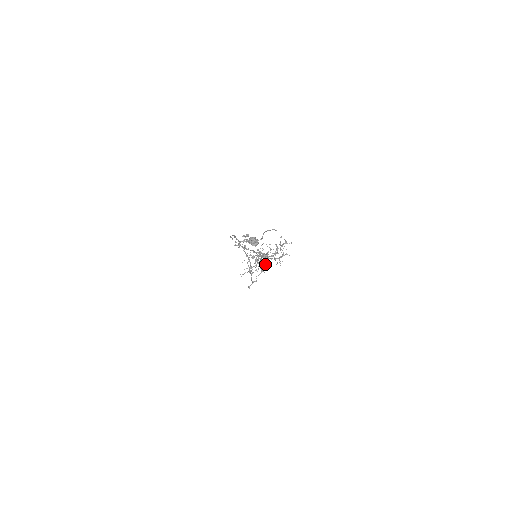
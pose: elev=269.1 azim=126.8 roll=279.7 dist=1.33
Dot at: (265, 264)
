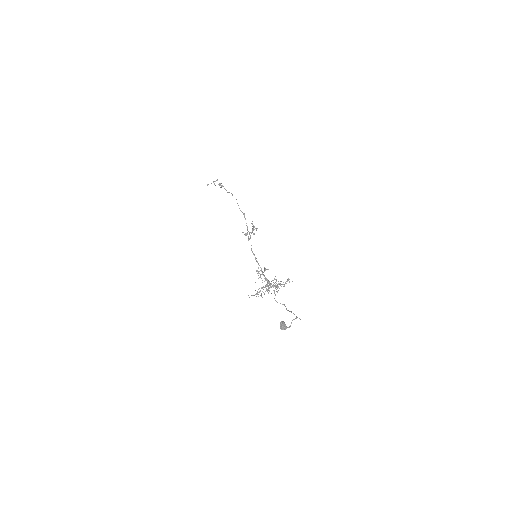
Dot at: (265, 287)
